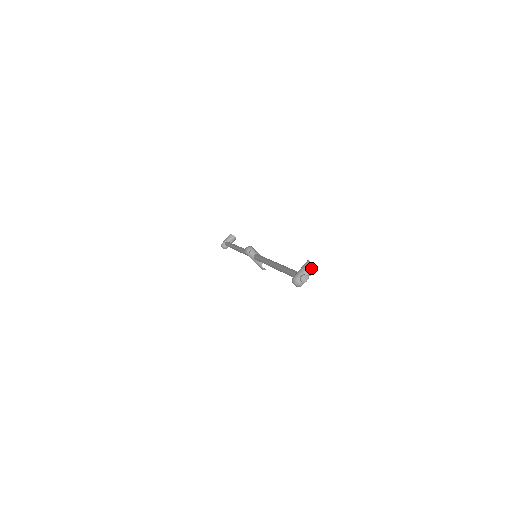
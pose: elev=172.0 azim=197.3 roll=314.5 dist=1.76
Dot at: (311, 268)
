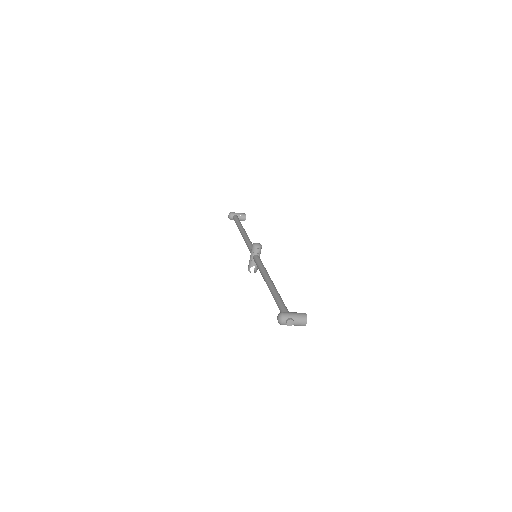
Dot at: (302, 321)
